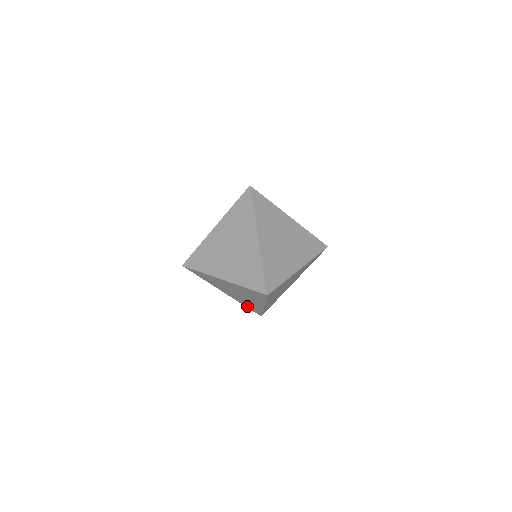
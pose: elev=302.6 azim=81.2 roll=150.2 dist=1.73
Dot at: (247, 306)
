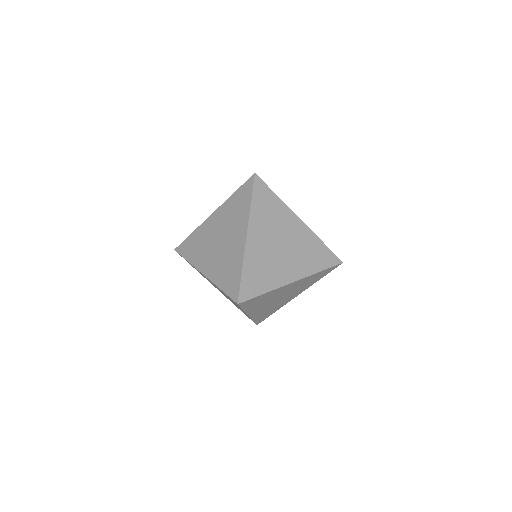
Dot at: (224, 284)
